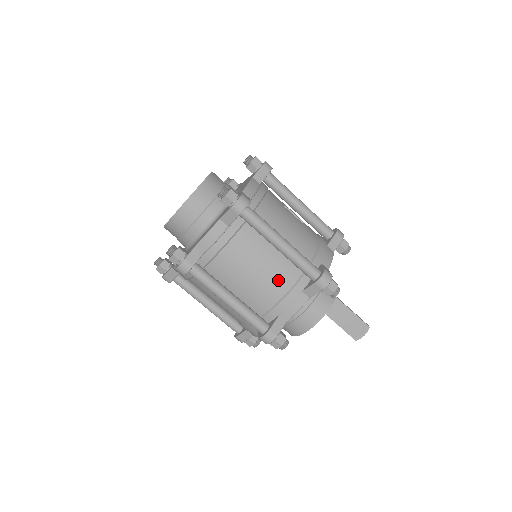
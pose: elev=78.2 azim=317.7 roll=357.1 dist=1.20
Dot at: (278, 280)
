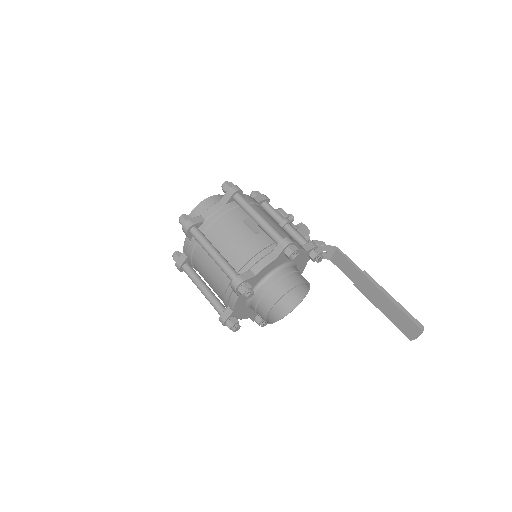
Dot at: (220, 280)
